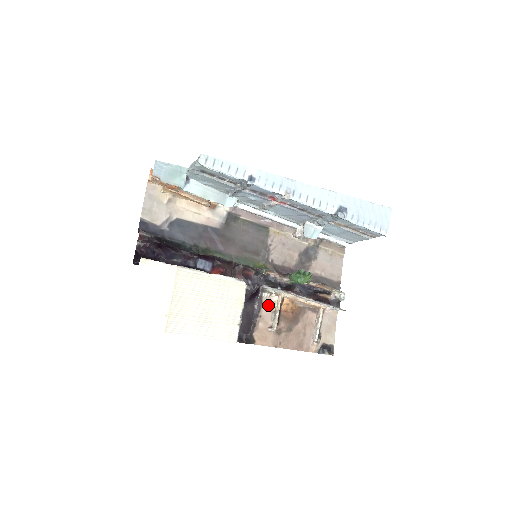
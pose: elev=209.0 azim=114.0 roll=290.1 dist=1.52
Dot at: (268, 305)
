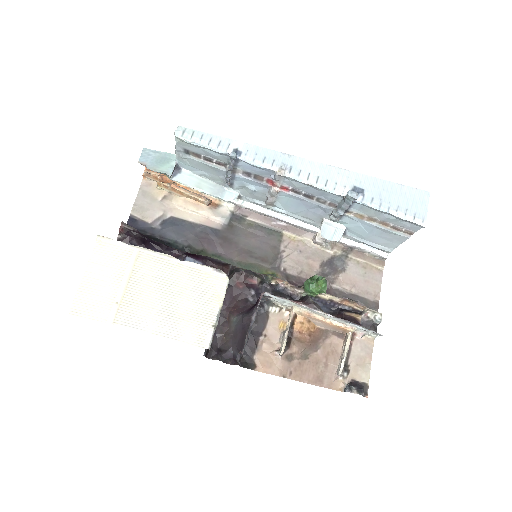
Dot at: (276, 322)
